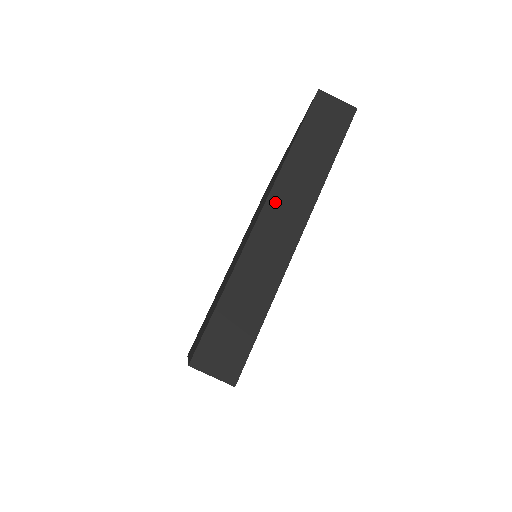
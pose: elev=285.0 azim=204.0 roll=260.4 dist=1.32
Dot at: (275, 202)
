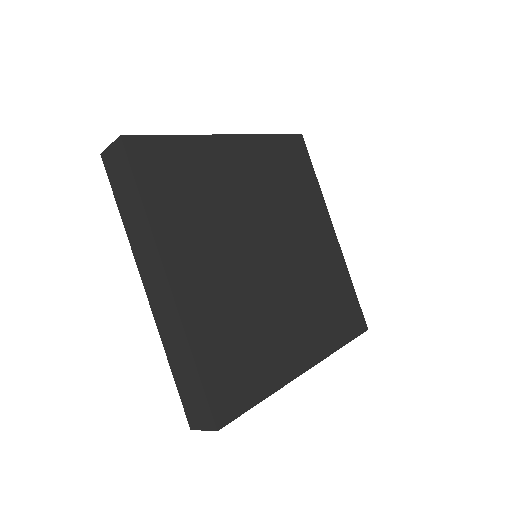
Dot at: occluded
